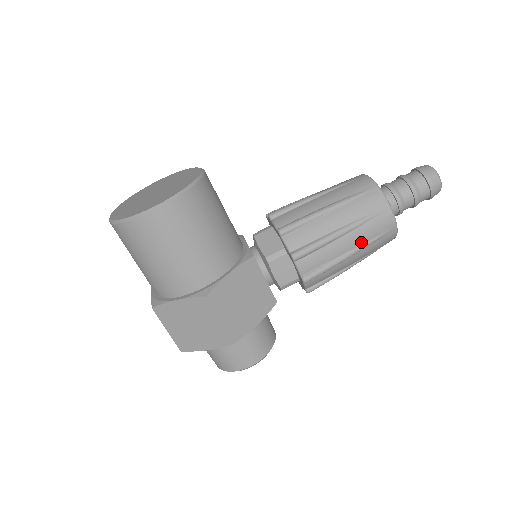
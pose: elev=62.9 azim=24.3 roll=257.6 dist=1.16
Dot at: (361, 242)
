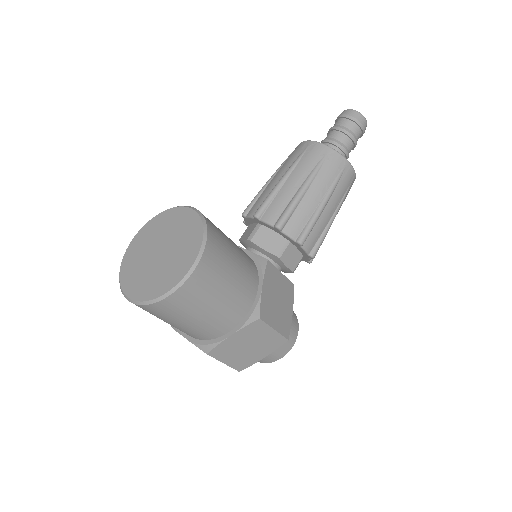
Dot at: (339, 201)
